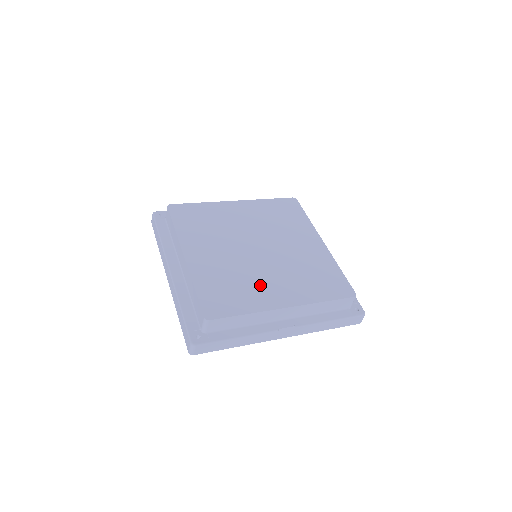
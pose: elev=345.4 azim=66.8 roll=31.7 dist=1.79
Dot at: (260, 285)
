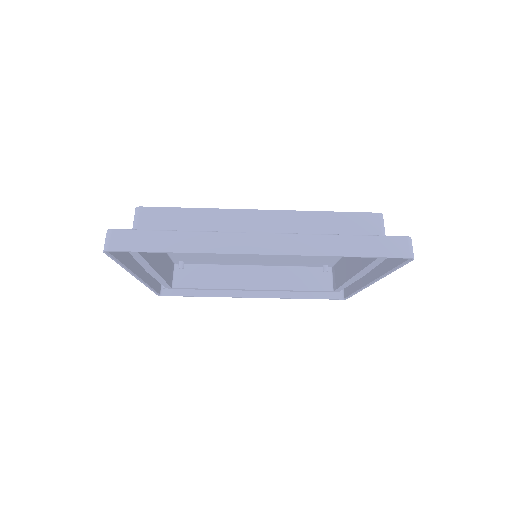
Dot at: occluded
